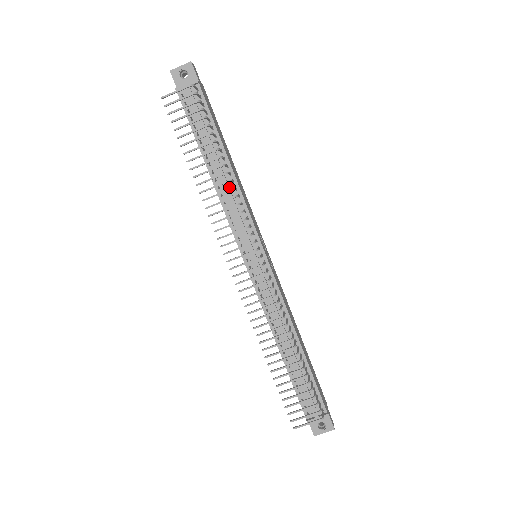
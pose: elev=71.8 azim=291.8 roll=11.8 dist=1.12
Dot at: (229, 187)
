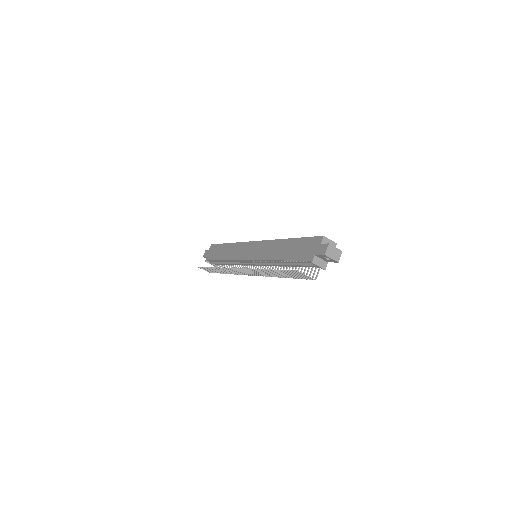
Dot at: occluded
